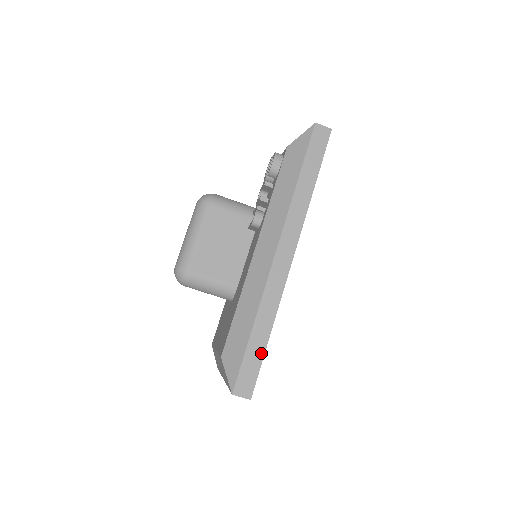
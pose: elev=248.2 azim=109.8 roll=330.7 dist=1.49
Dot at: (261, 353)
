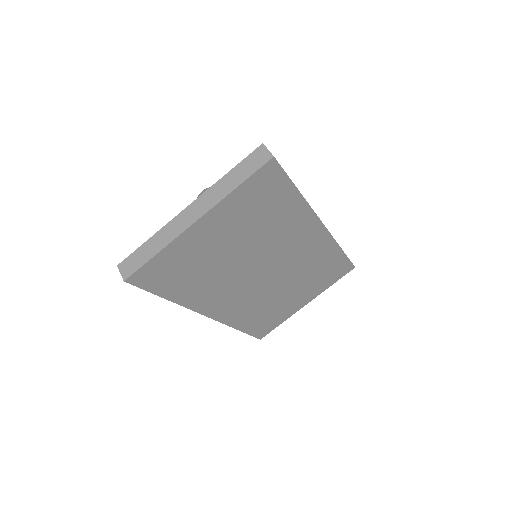
Dot at: (291, 180)
